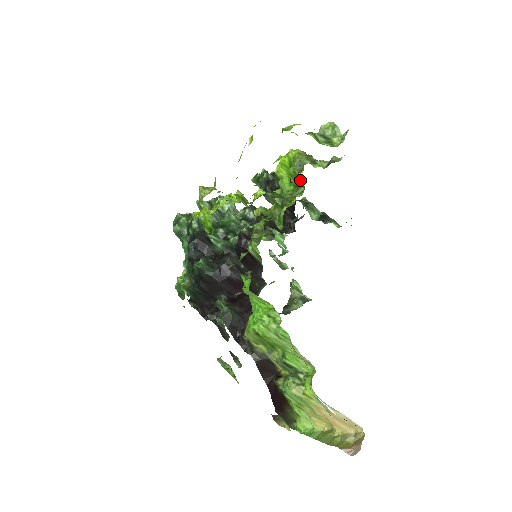
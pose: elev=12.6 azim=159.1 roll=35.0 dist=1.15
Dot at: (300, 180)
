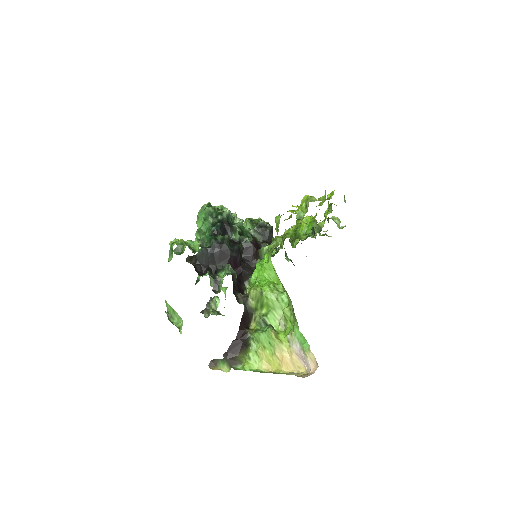
Dot at: occluded
